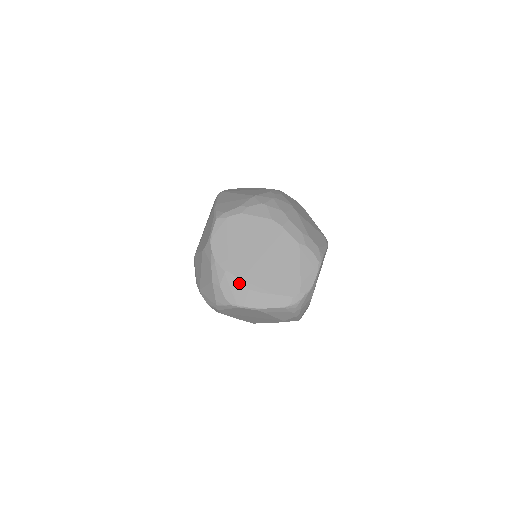
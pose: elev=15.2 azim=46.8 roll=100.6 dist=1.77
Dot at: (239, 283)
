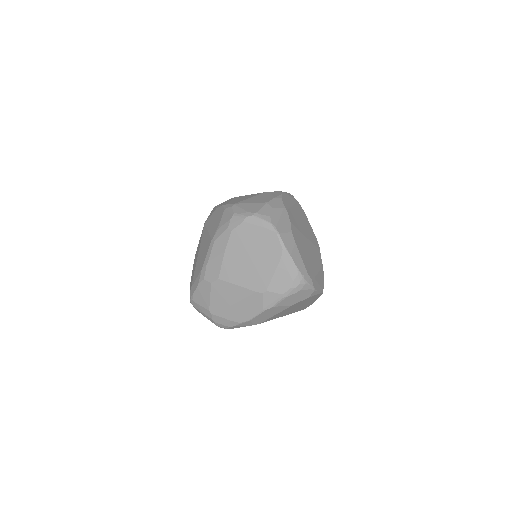
Dot at: (288, 222)
